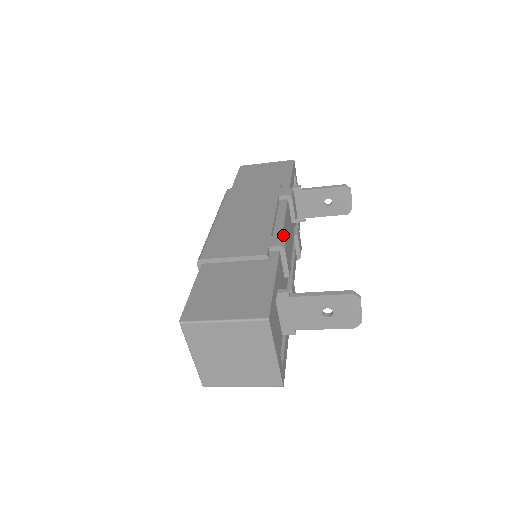
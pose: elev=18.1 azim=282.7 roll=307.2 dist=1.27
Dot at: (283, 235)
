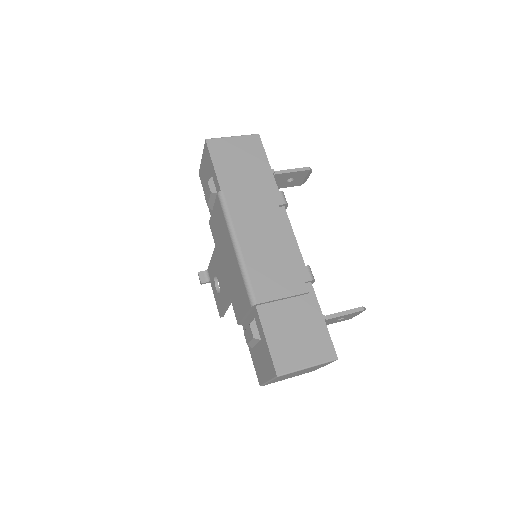
Dot at: (300, 257)
